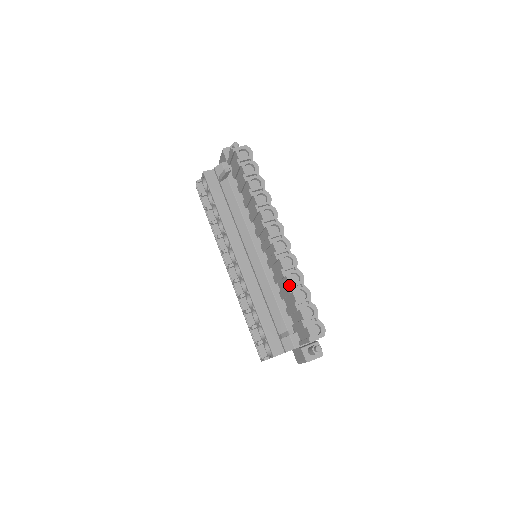
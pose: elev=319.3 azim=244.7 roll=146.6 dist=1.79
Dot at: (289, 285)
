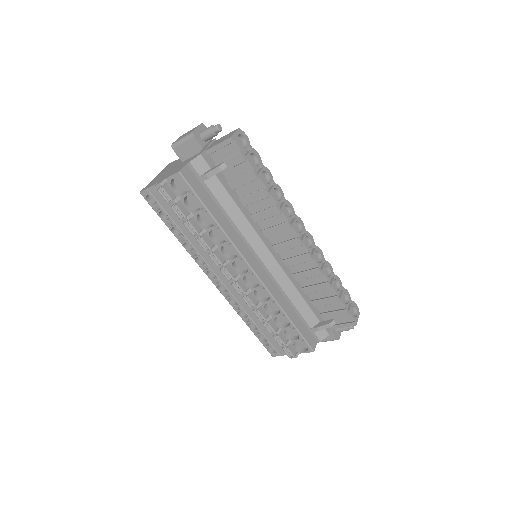
Dot at: (328, 281)
